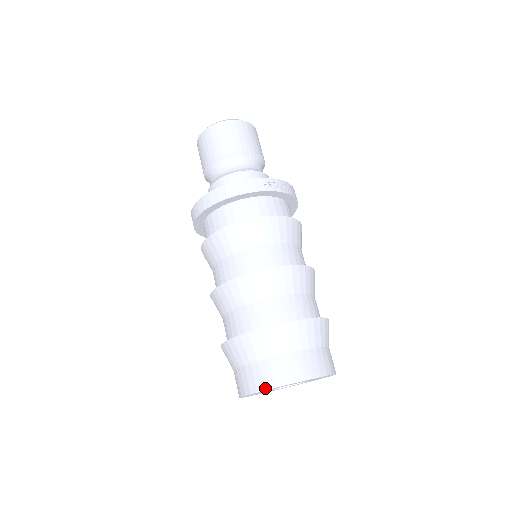
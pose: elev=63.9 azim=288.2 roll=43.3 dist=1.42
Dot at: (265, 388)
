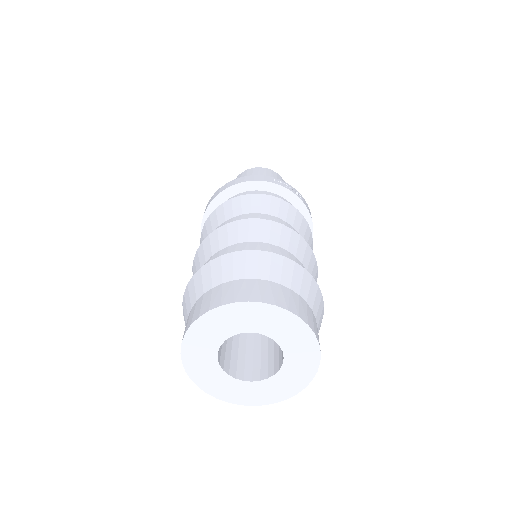
Dot at: (209, 308)
